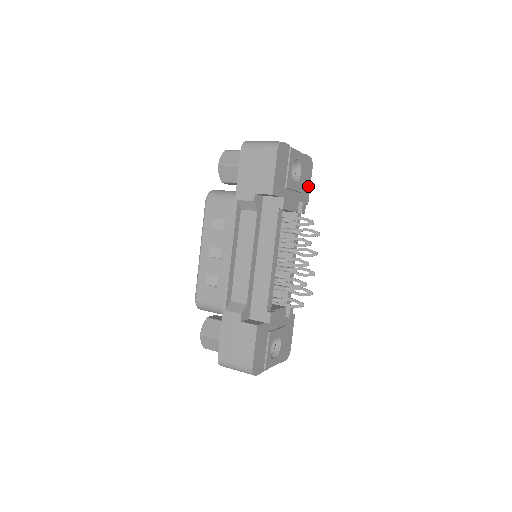
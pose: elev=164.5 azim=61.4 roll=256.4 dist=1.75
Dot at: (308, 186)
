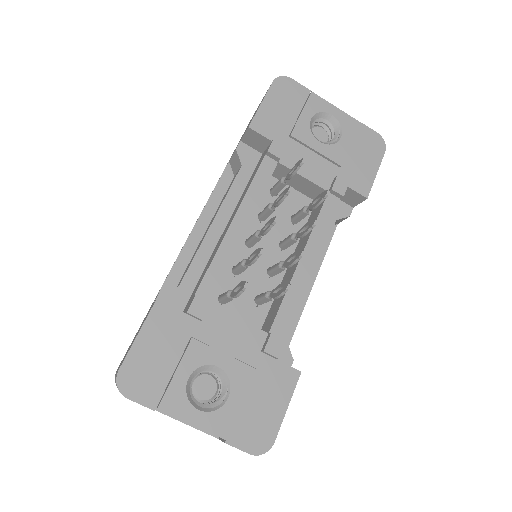
Dot at: (369, 171)
